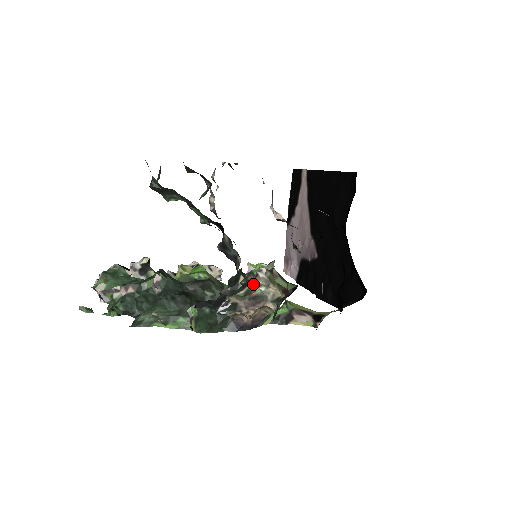
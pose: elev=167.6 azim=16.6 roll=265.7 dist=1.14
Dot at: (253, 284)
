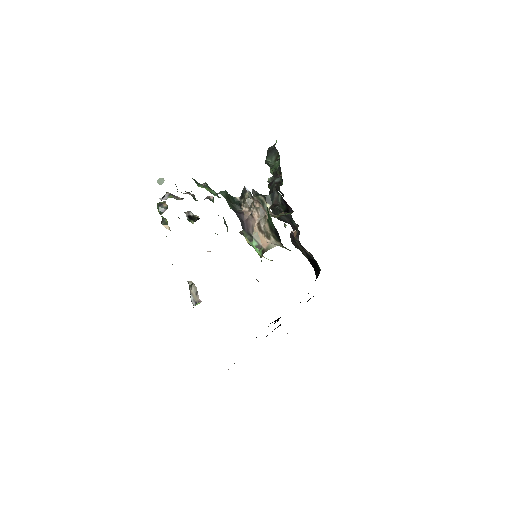
Dot at: occluded
